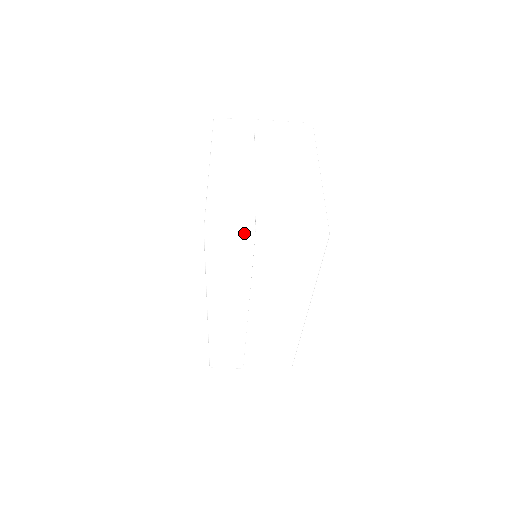
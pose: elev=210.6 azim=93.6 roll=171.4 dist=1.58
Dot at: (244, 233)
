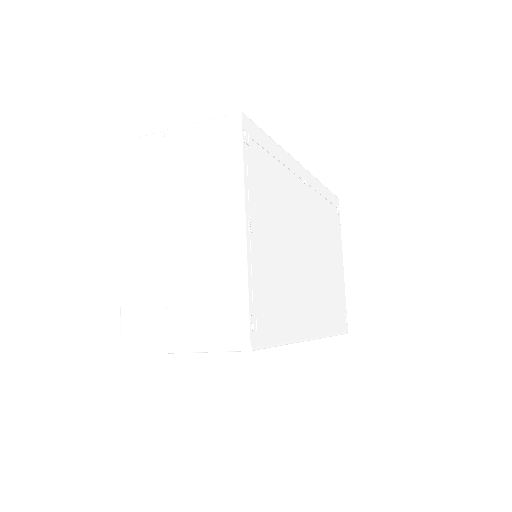
Dot at: (158, 352)
